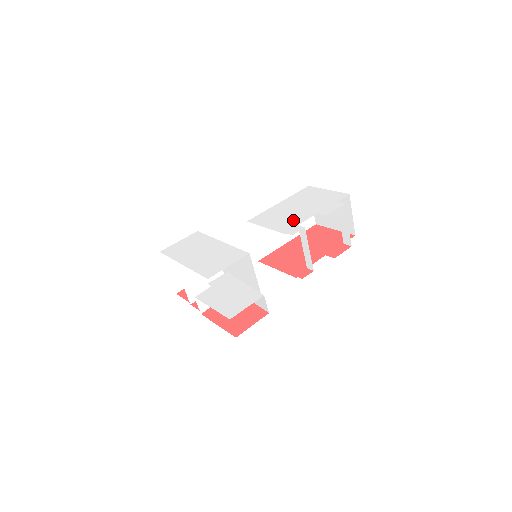
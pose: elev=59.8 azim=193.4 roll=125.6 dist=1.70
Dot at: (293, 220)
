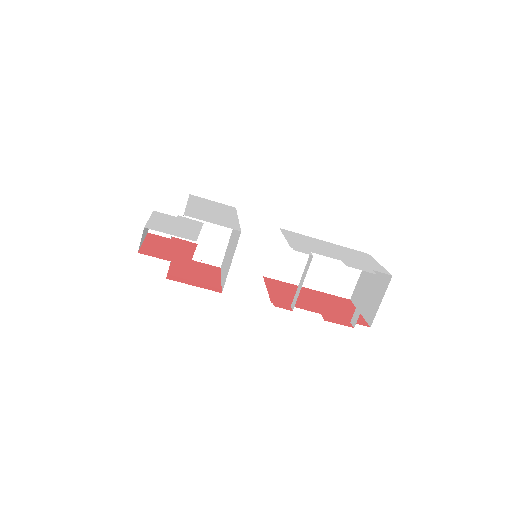
Dot at: (313, 249)
